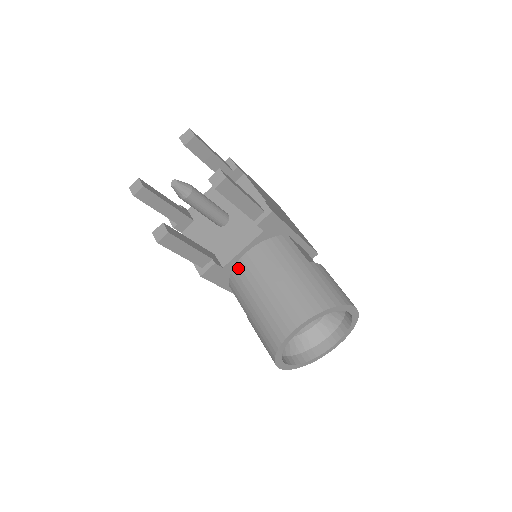
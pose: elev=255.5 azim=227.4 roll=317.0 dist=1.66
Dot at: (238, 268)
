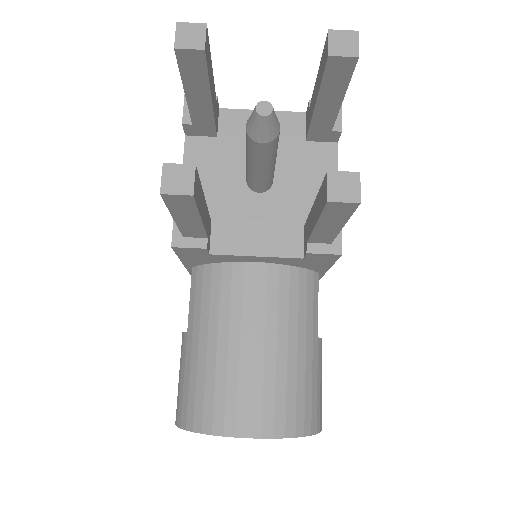
Dot at: (228, 271)
